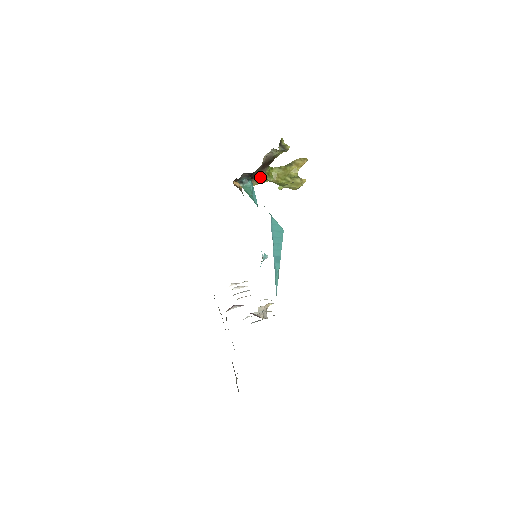
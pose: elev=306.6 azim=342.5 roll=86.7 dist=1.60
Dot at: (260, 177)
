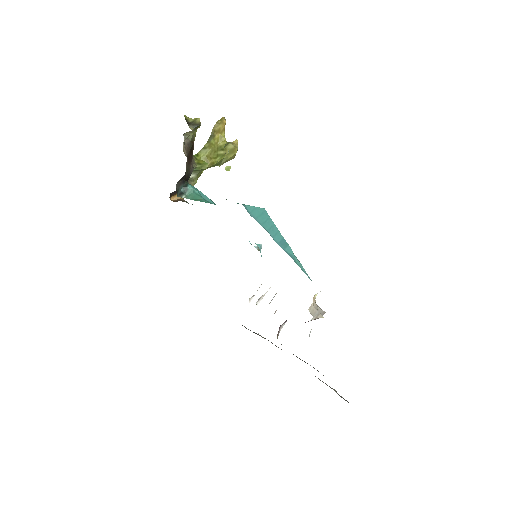
Dot at: (193, 173)
